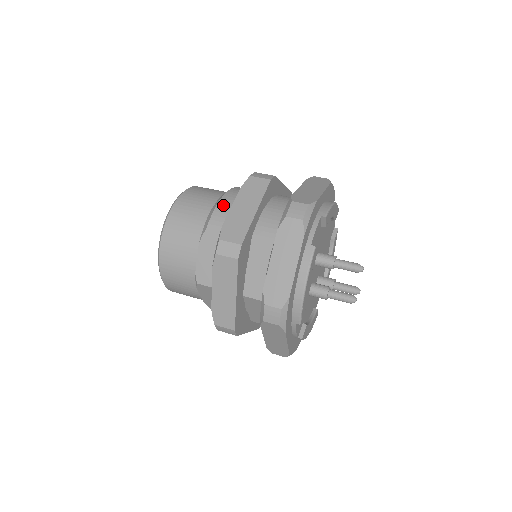
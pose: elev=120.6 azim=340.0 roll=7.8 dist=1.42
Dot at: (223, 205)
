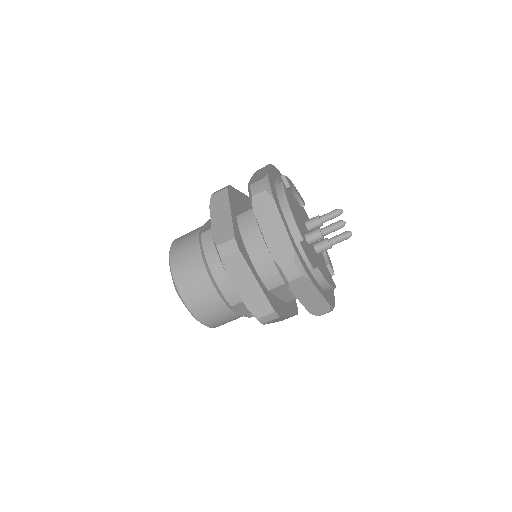
Dot at: (223, 285)
